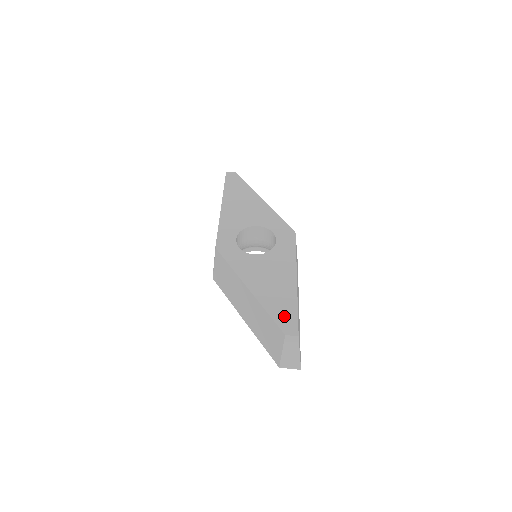
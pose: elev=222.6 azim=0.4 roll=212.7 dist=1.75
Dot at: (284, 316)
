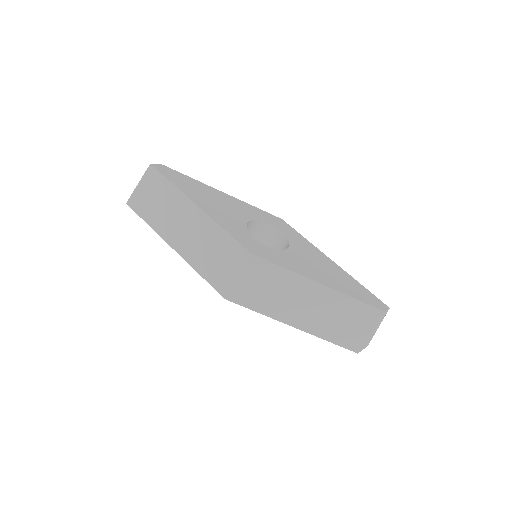
Dot at: (366, 296)
